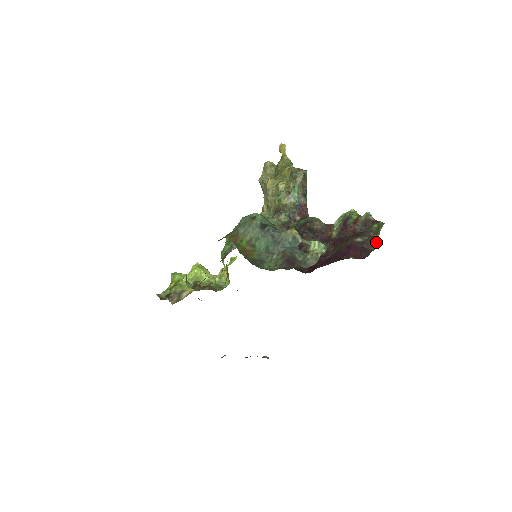
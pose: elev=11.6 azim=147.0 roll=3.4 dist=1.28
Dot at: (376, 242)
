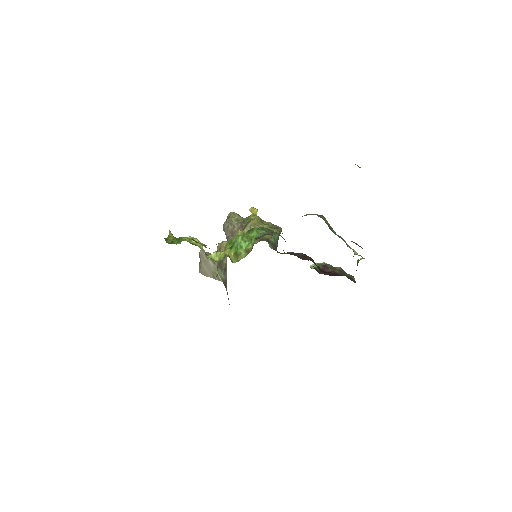
Dot at: (355, 281)
